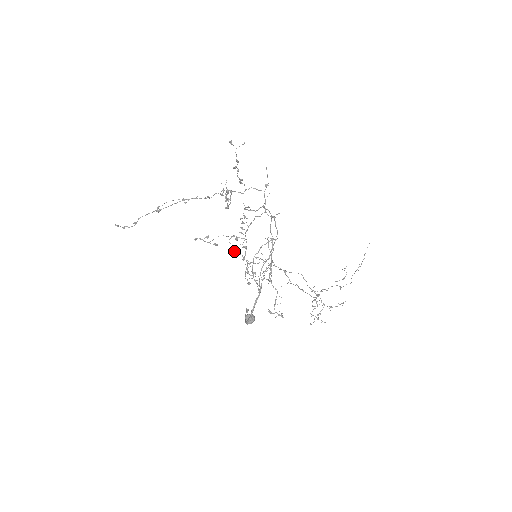
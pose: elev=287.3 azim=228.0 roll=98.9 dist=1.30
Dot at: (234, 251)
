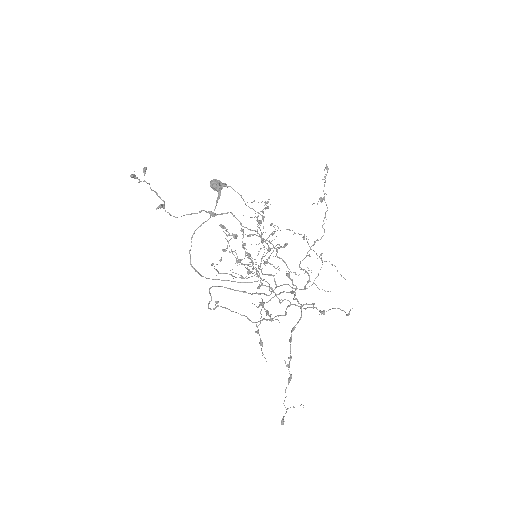
Dot at: (244, 245)
